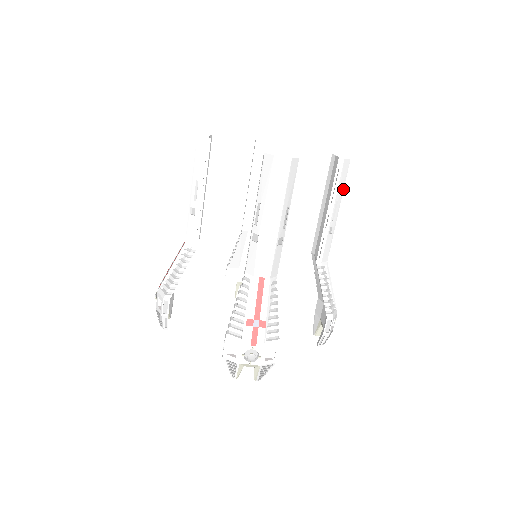
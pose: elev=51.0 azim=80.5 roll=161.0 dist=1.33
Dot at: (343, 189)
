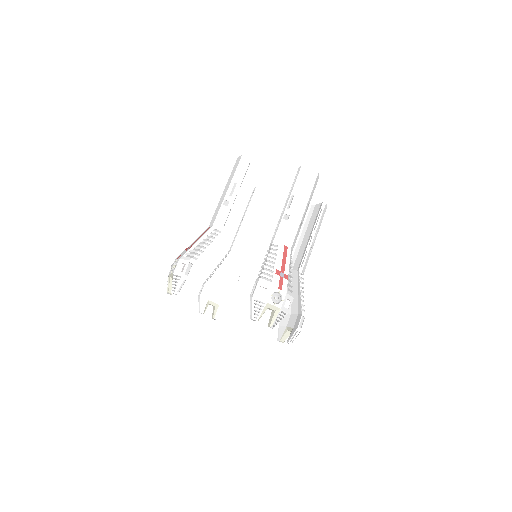
Dot at: occluded
